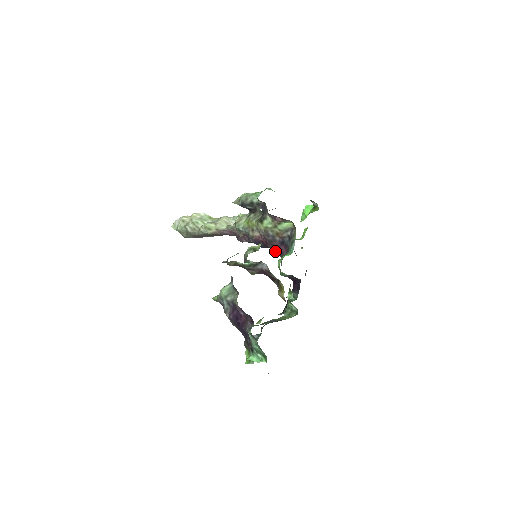
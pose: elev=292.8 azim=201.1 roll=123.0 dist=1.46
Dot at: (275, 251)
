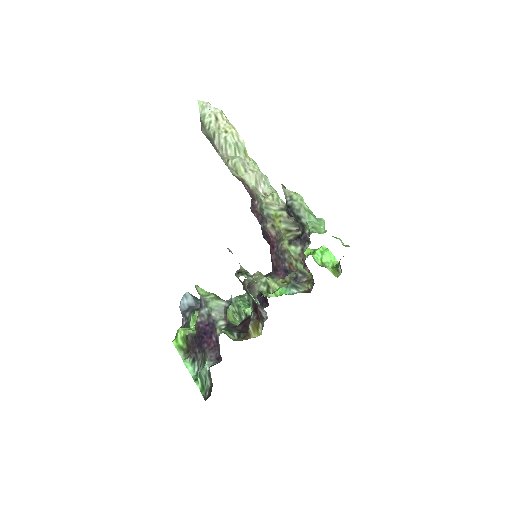
Dot at: (273, 264)
